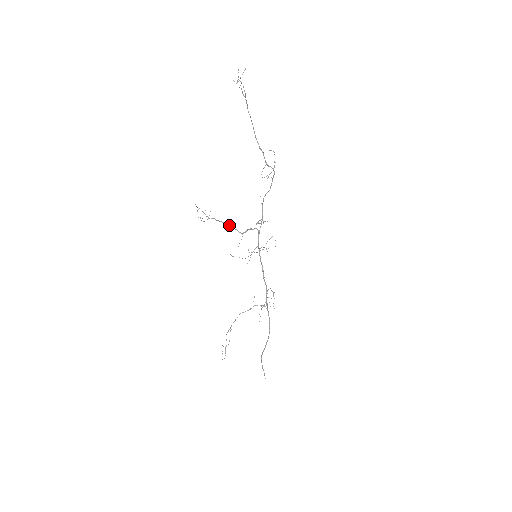
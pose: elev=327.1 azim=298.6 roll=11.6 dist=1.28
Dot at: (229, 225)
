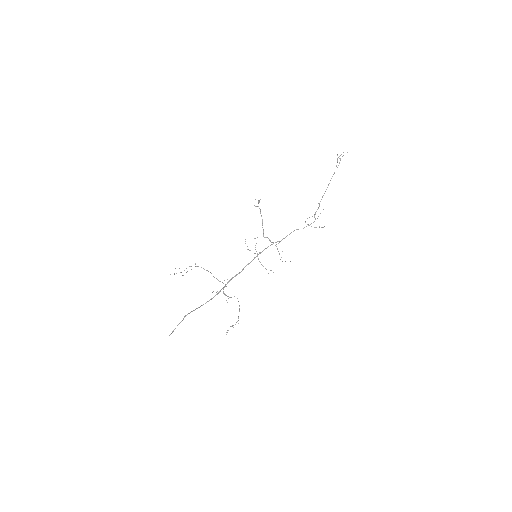
Dot at: occluded
